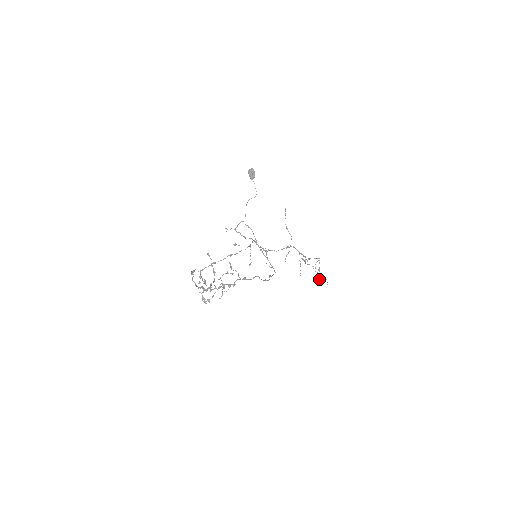
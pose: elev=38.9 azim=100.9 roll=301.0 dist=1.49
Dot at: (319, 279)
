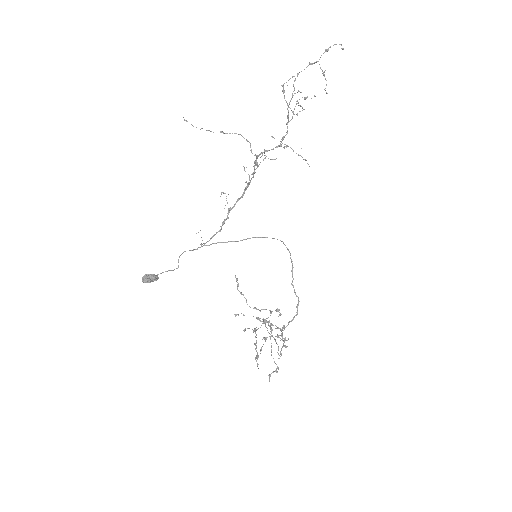
Dot at: occluded
